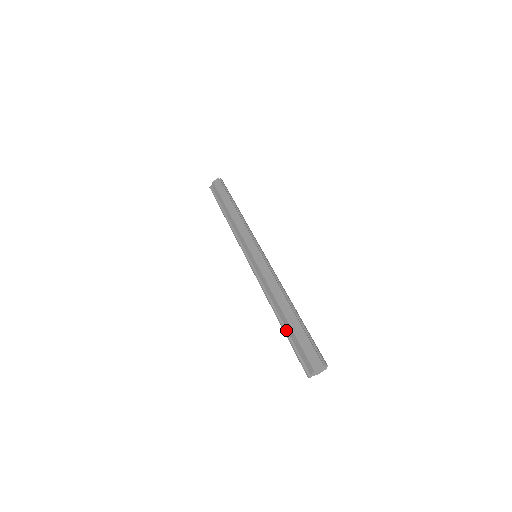
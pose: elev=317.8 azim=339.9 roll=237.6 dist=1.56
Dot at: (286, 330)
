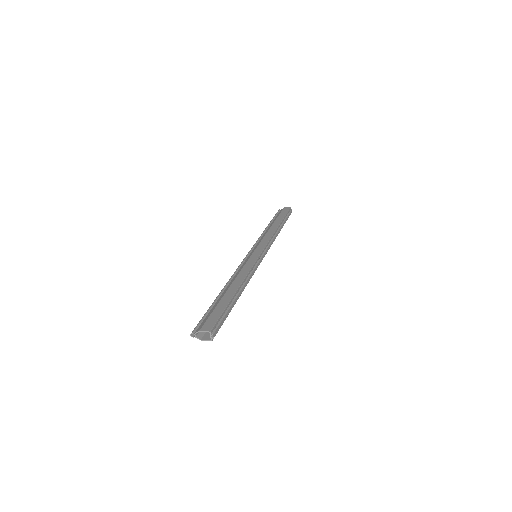
Dot at: (216, 301)
